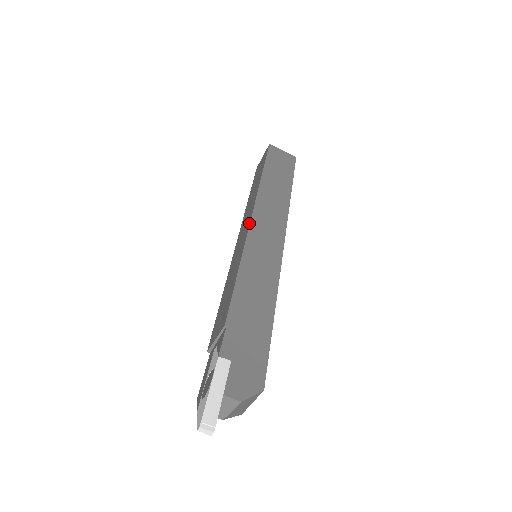
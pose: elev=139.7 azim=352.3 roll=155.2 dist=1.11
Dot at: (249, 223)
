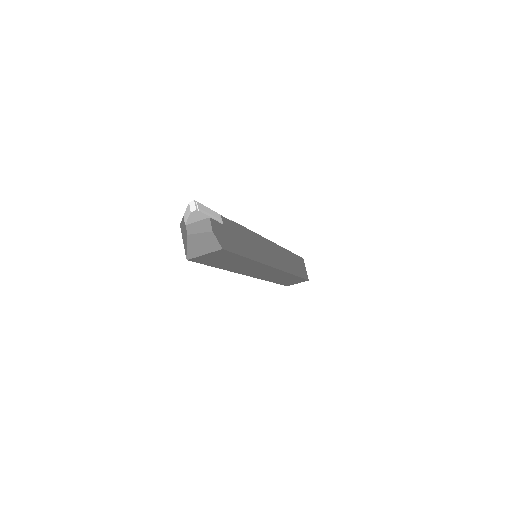
Dot at: (270, 241)
